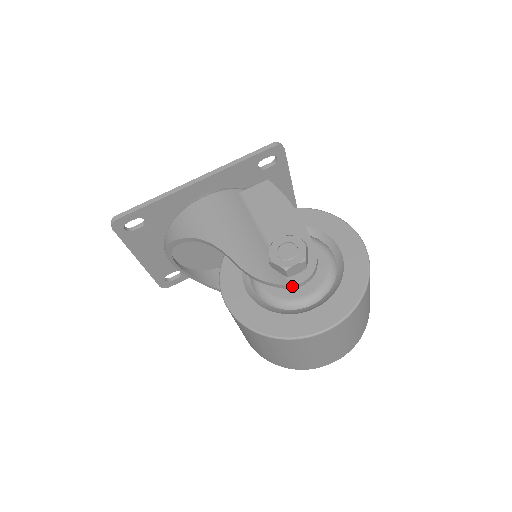
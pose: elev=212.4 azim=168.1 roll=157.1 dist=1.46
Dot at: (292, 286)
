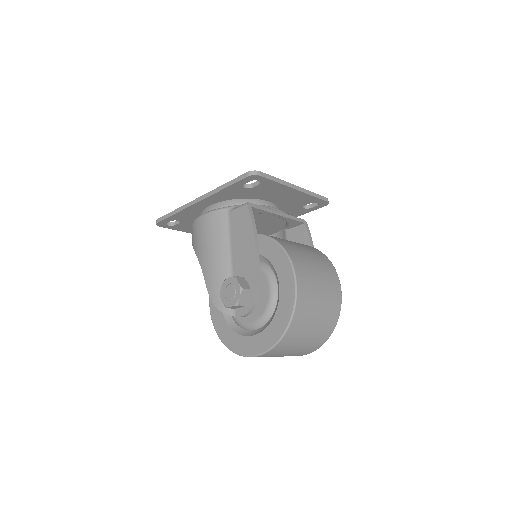
Dot at: (236, 316)
